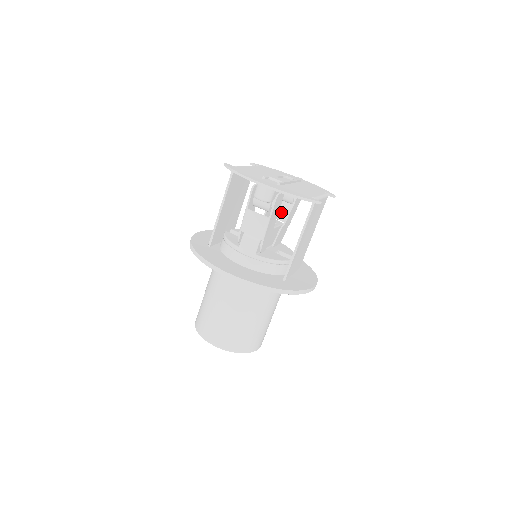
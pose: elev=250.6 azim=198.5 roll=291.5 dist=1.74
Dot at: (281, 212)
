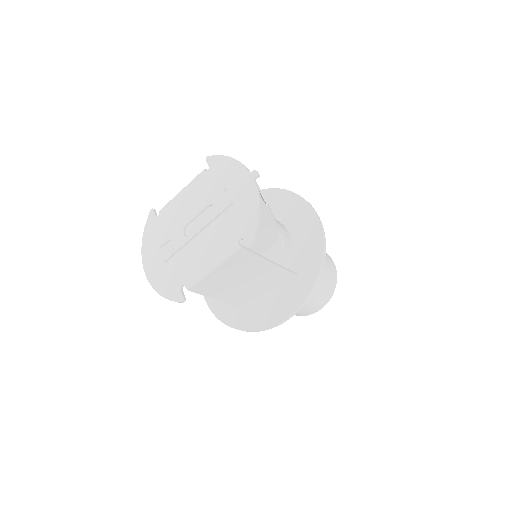
Dot at: occluded
